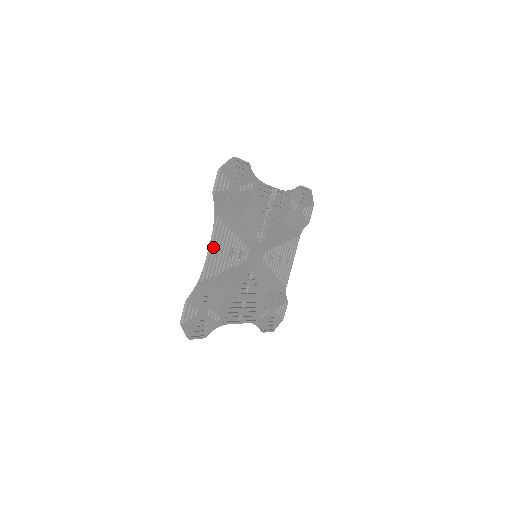
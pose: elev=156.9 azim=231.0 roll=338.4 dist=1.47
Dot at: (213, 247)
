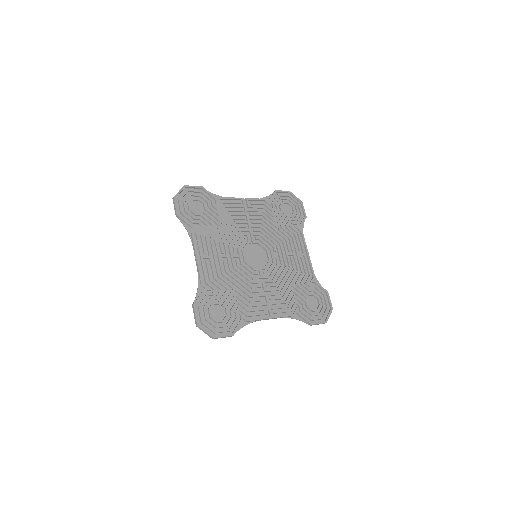
Dot at: (199, 256)
